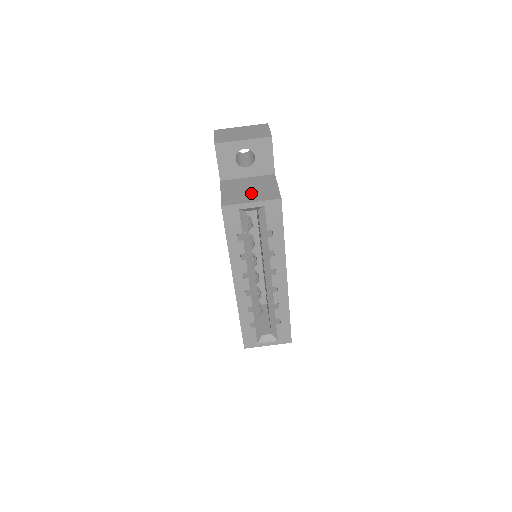
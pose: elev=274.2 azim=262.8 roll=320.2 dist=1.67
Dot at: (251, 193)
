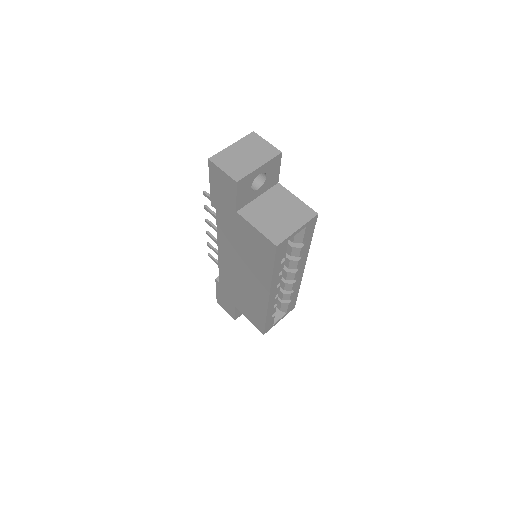
Dot at: (285, 218)
